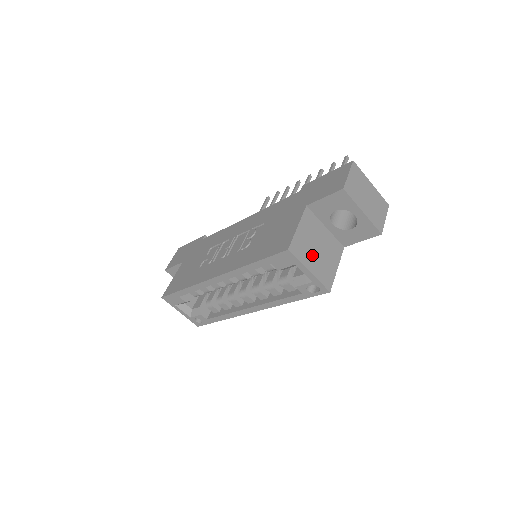
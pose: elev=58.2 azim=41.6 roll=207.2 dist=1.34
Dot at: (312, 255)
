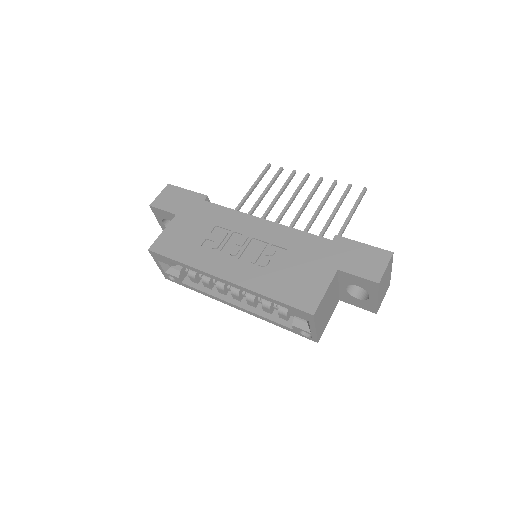
Dot at: (322, 314)
